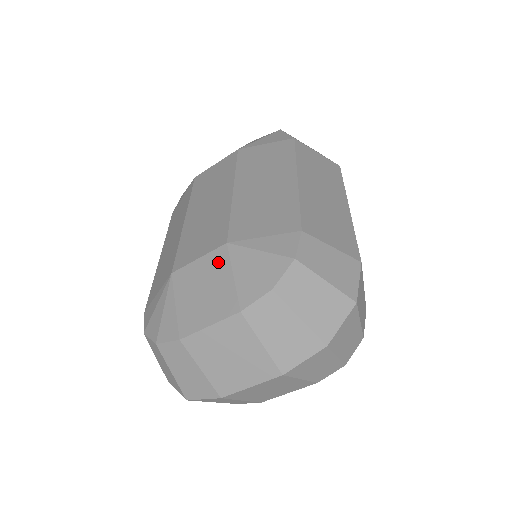
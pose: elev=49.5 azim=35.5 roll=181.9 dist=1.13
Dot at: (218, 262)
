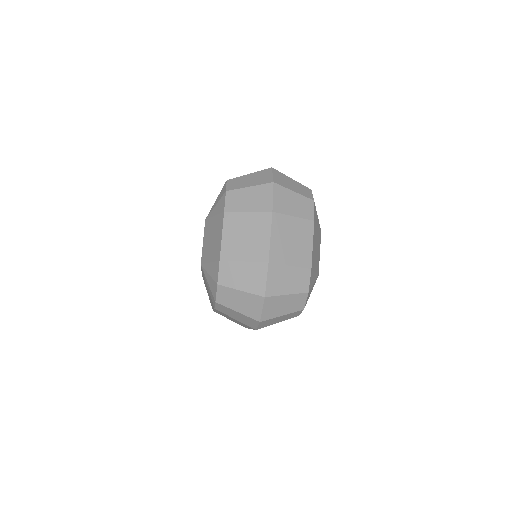
Dot at: (208, 227)
